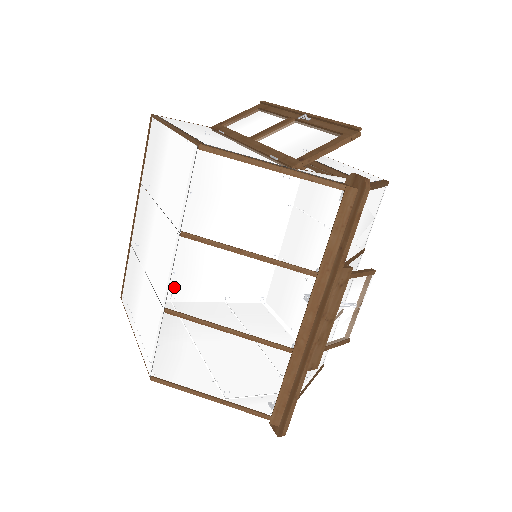
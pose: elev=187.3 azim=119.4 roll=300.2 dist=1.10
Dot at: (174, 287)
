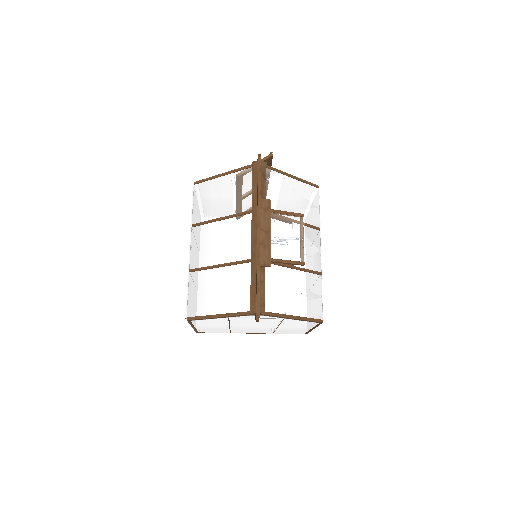
Dot at: (192, 256)
